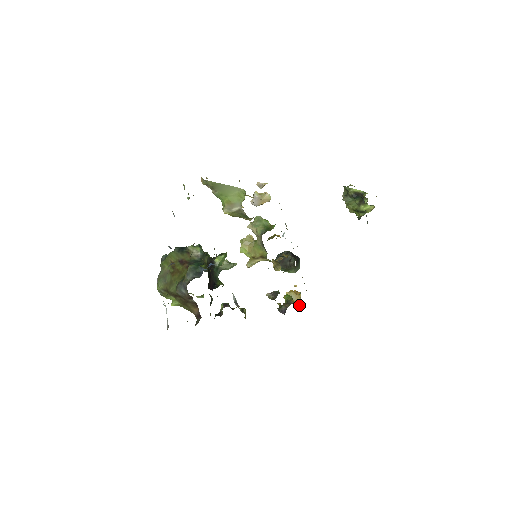
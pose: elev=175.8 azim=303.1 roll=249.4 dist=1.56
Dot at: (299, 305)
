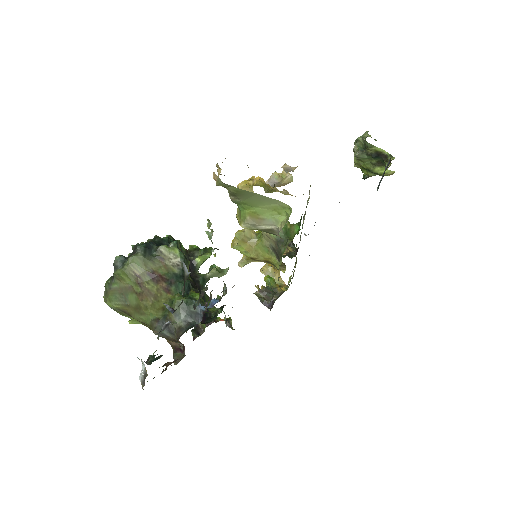
Dot at: occluded
